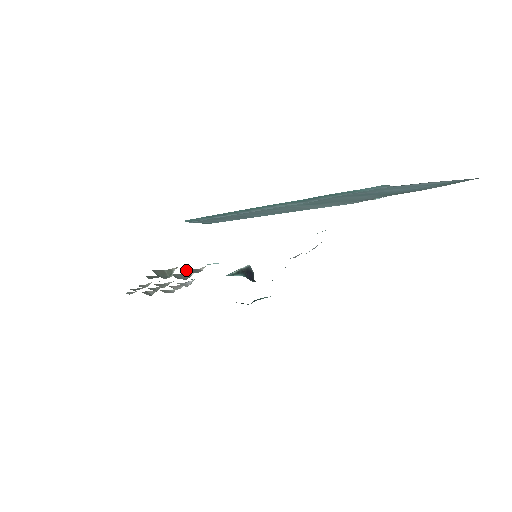
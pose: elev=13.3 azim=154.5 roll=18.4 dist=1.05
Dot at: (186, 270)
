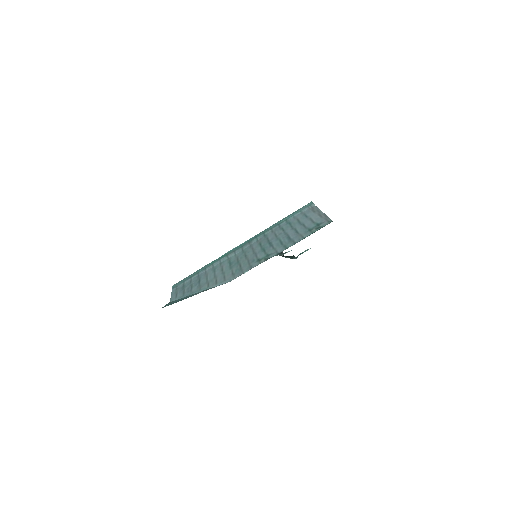
Dot at: occluded
